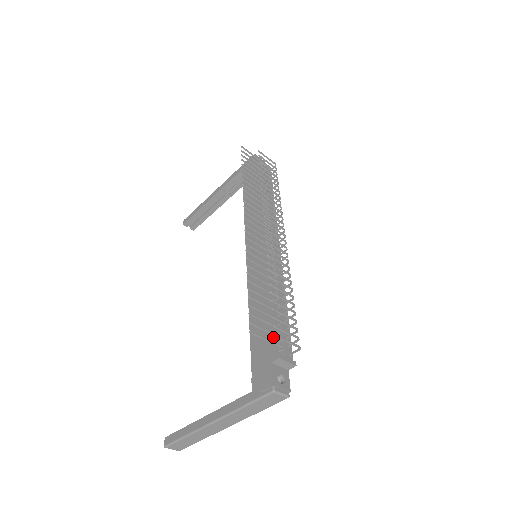
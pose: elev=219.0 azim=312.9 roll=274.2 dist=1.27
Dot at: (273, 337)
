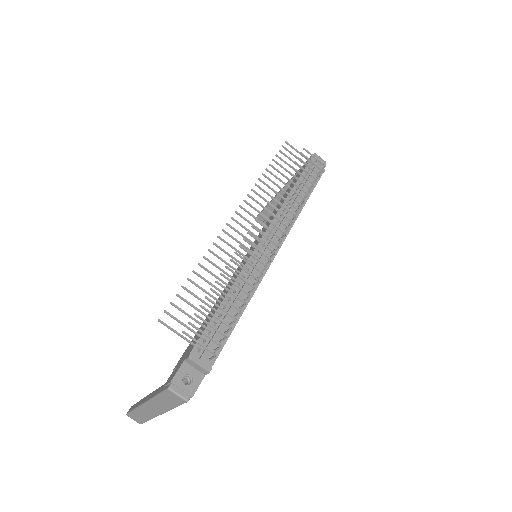
Dot at: occluded
